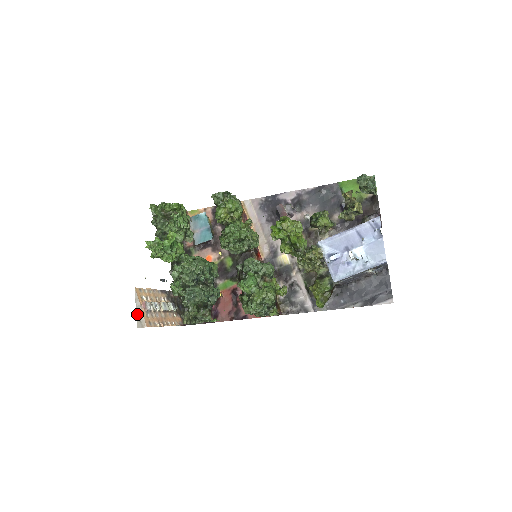
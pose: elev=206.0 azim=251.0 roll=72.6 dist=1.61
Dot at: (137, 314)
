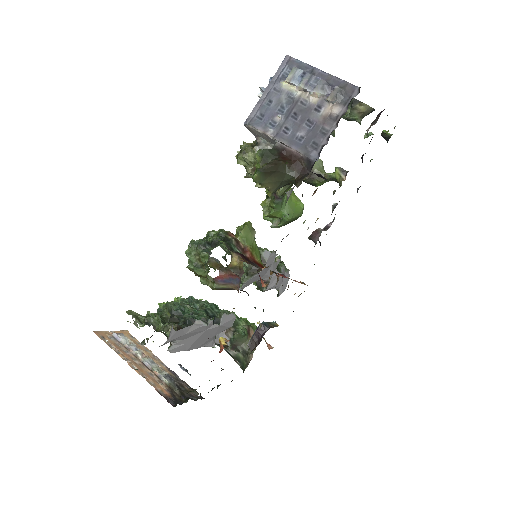
Dot at: occluded
